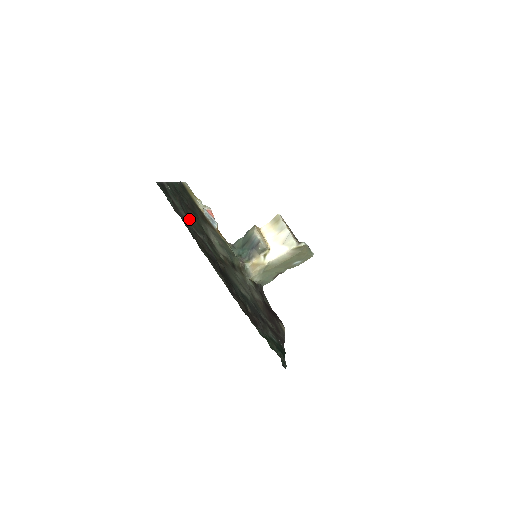
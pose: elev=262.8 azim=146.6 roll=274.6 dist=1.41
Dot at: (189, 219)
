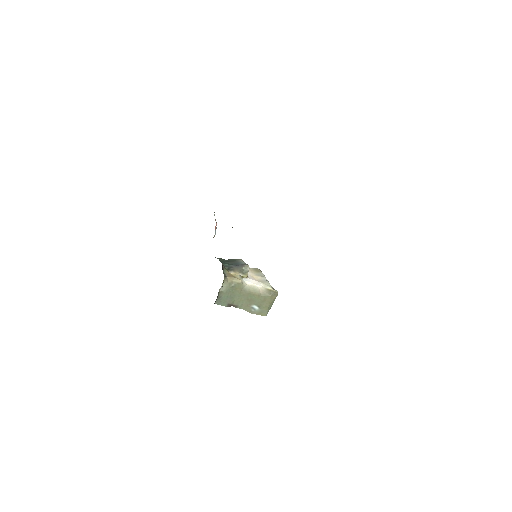
Dot at: occluded
